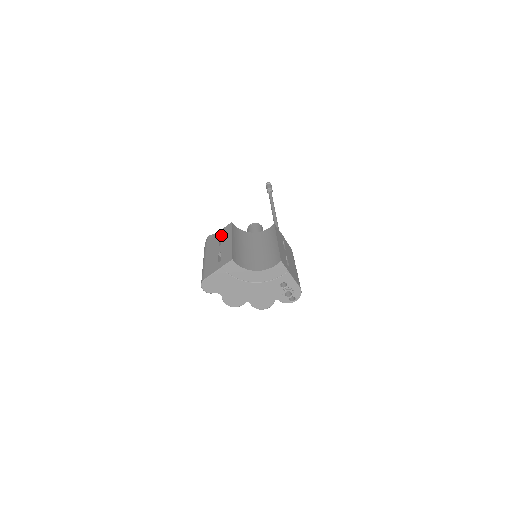
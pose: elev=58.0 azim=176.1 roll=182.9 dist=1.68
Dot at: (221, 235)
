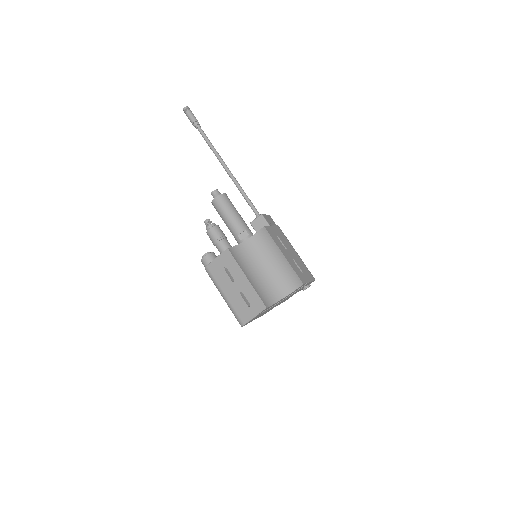
Dot at: (225, 266)
